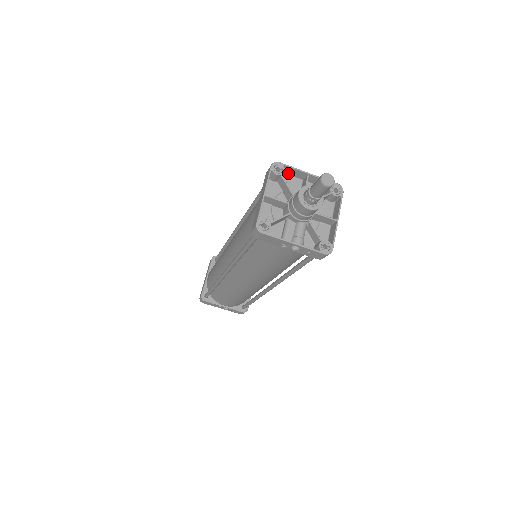
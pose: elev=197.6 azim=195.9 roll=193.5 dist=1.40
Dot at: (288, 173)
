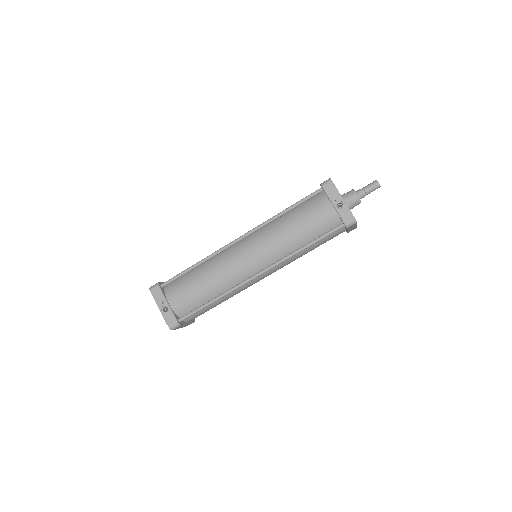
Dot at: occluded
